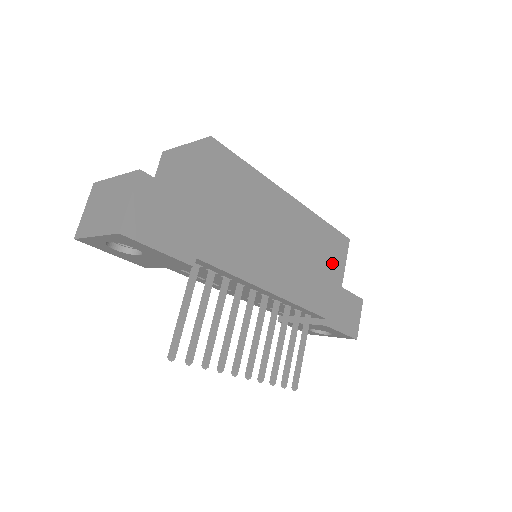
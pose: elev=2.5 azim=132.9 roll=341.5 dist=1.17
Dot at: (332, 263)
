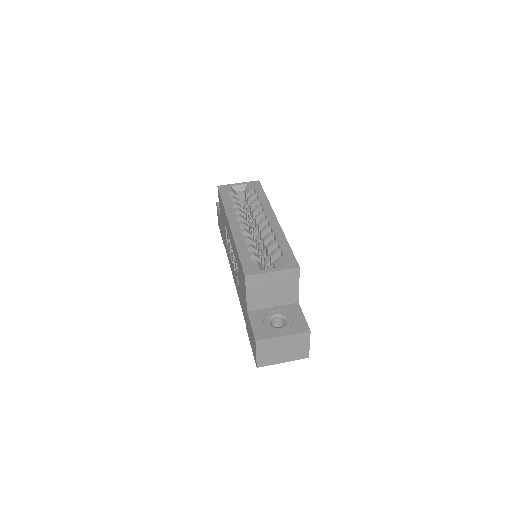
Dot at: occluded
